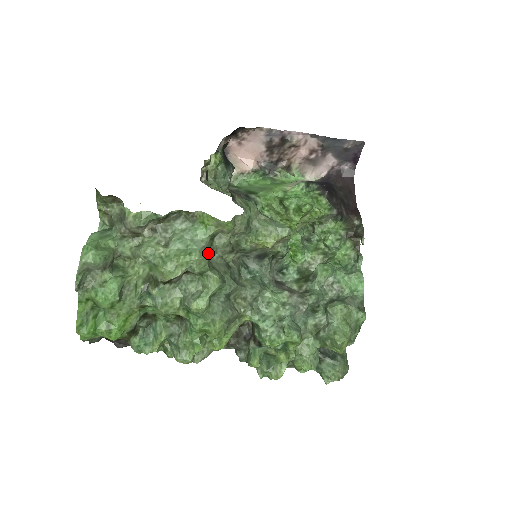
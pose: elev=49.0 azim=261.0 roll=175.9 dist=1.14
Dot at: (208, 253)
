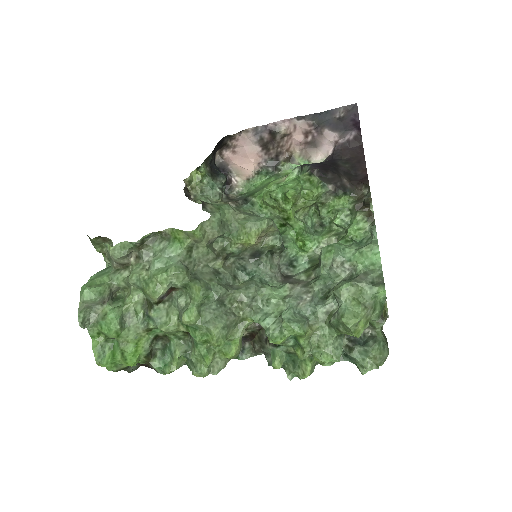
Dot at: (188, 265)
